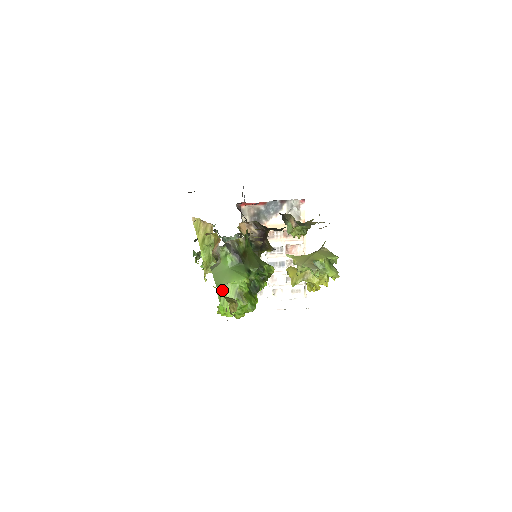
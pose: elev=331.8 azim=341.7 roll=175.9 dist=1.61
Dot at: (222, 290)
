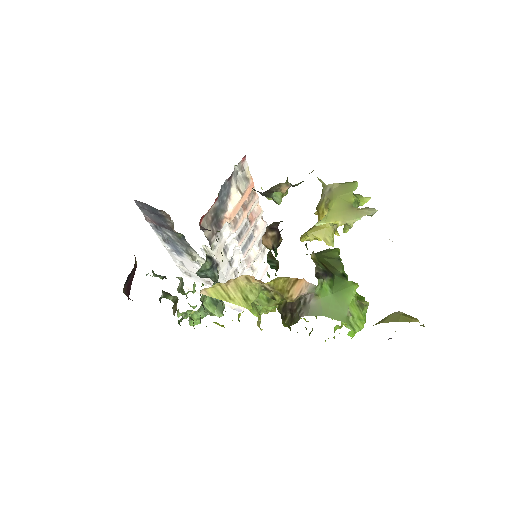
Dot at: (349, 319)
